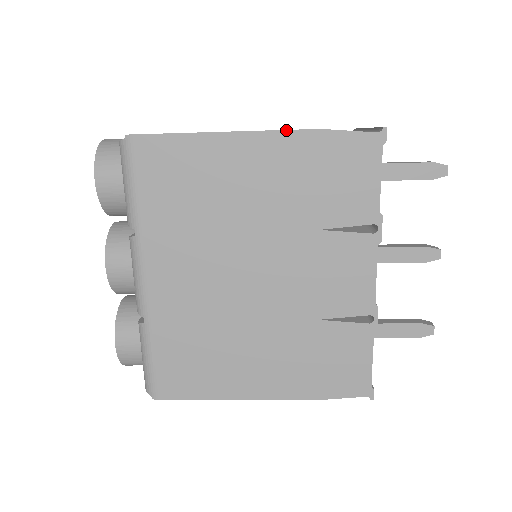
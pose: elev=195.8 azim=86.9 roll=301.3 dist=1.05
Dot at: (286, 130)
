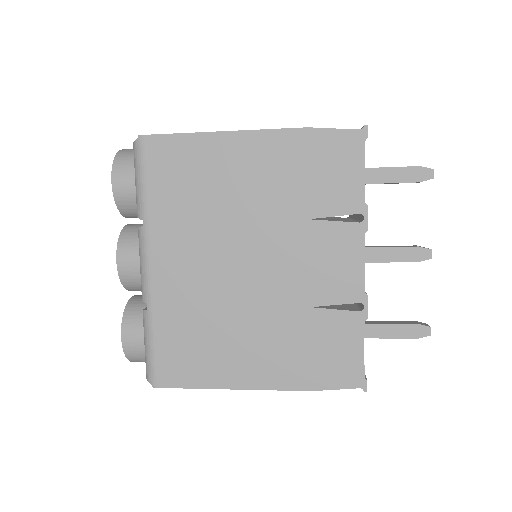
Dot at: (278, 129)
